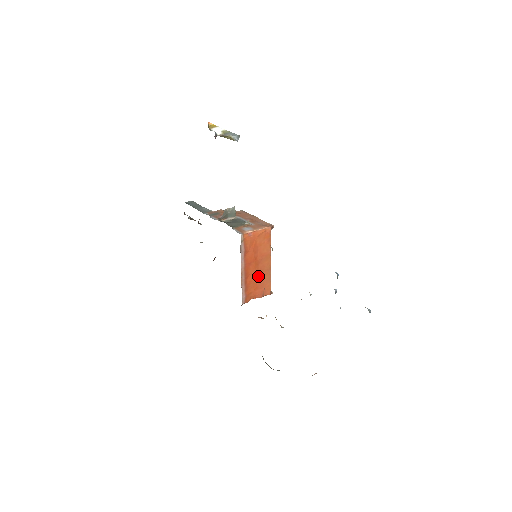
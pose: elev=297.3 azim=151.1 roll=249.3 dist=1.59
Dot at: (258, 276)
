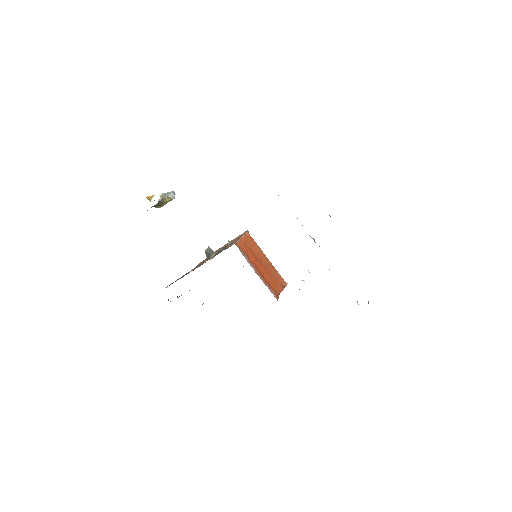
Dot at: (269, 272)
